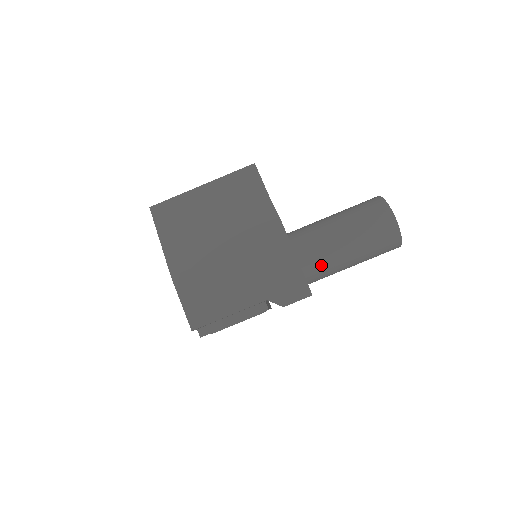
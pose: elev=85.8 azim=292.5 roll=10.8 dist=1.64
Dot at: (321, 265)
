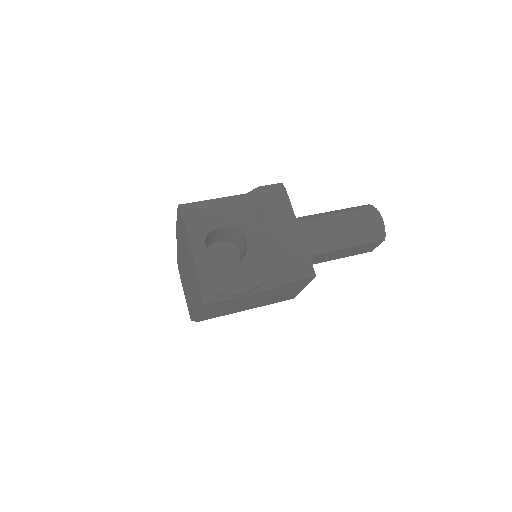
Dot at: (305, 217)
